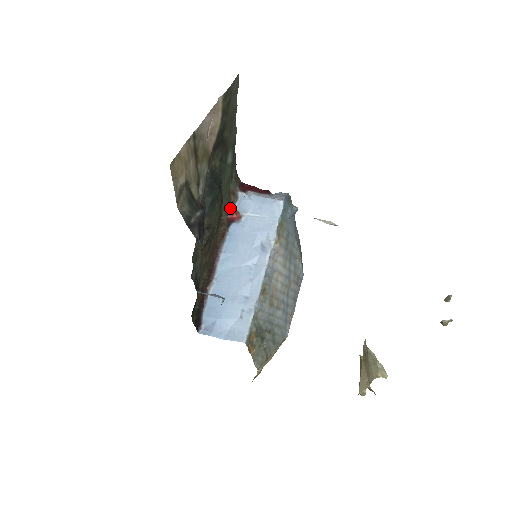
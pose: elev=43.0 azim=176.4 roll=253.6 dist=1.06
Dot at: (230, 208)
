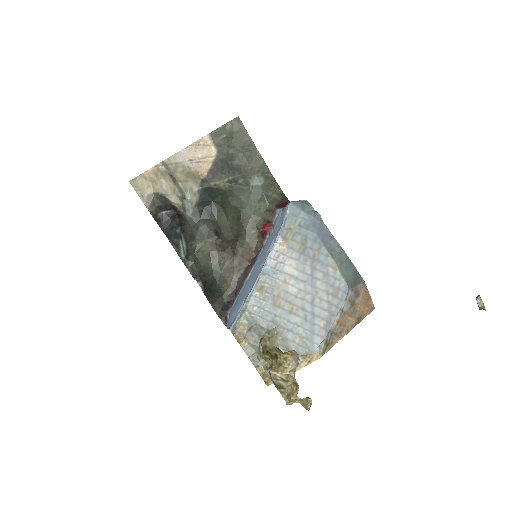
Dot at: (265, 223)
